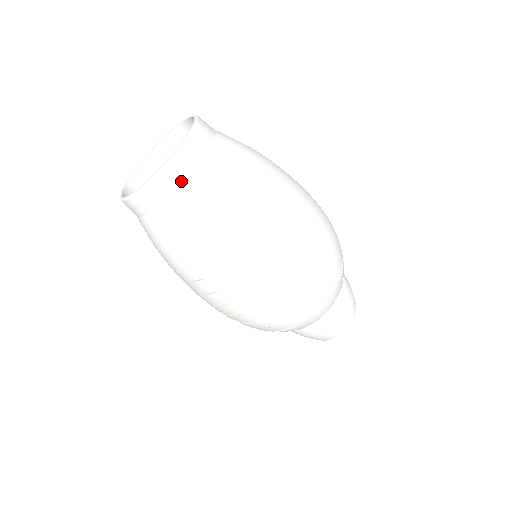
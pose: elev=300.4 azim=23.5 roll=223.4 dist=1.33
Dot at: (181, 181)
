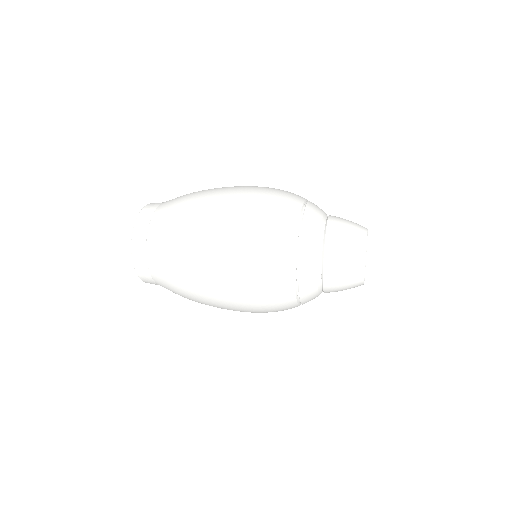
Dot at: (149, 275)
